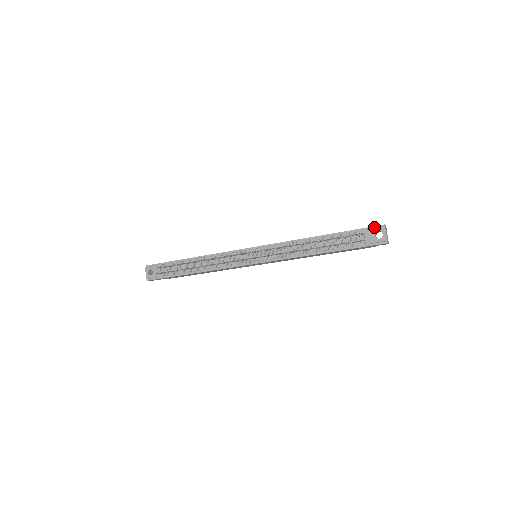
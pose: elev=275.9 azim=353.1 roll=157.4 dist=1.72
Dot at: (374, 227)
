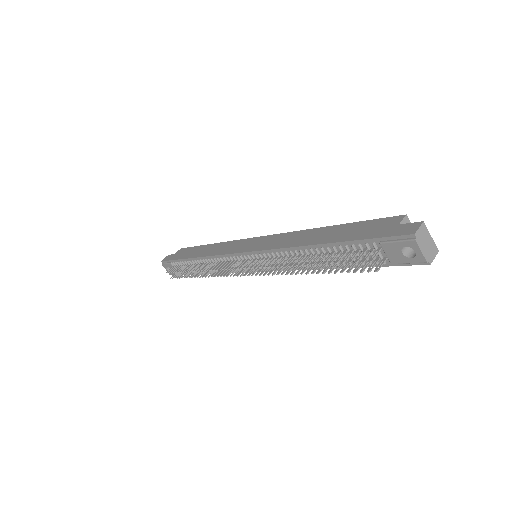
Dot at: (396, 237)
